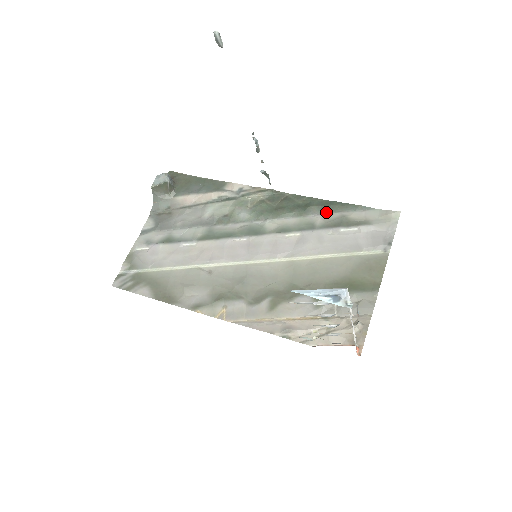
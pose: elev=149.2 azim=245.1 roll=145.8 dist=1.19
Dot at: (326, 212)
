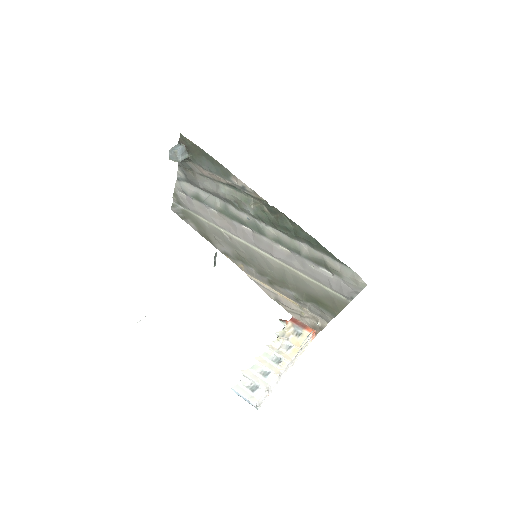
Dot at: (311, 247)
